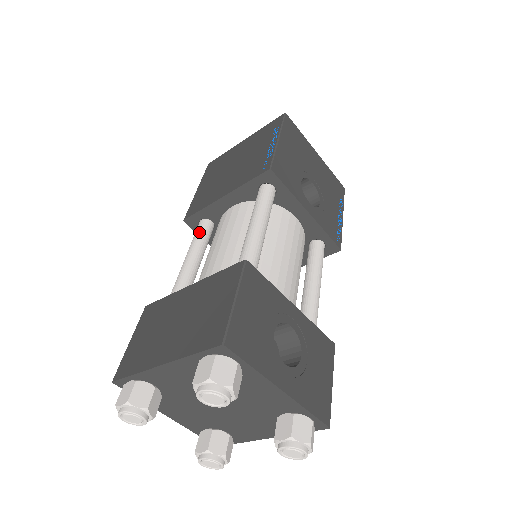
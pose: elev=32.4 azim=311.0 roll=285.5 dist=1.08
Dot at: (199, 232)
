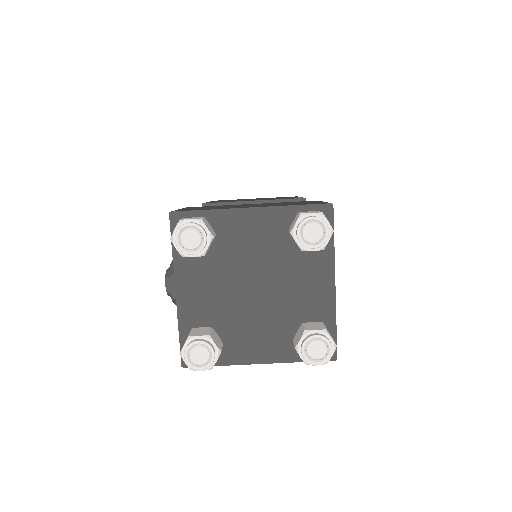
Dot at: occluded
